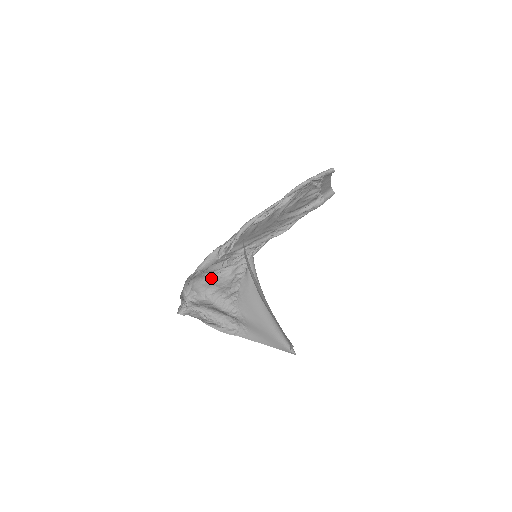
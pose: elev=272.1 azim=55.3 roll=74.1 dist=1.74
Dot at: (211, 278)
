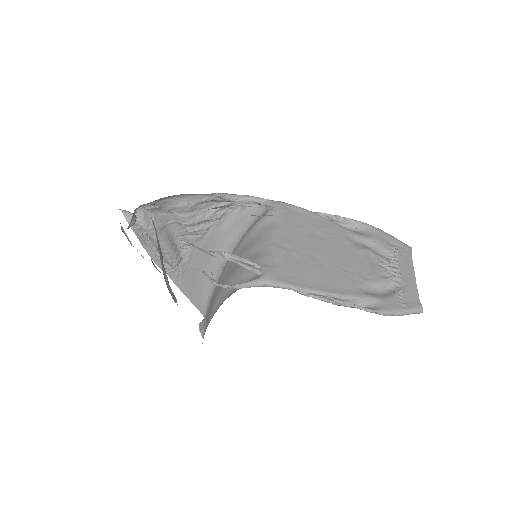
Dot at: (193, 194)
